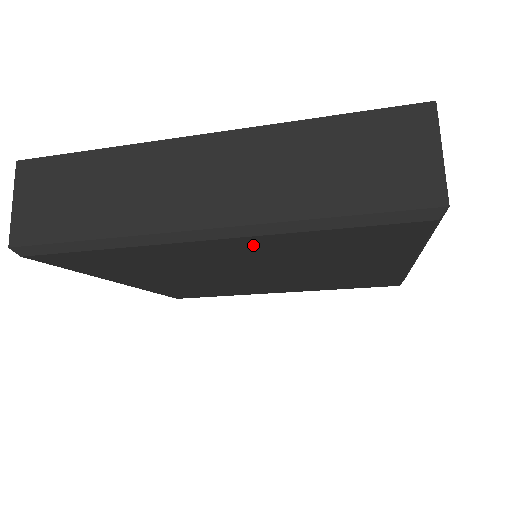
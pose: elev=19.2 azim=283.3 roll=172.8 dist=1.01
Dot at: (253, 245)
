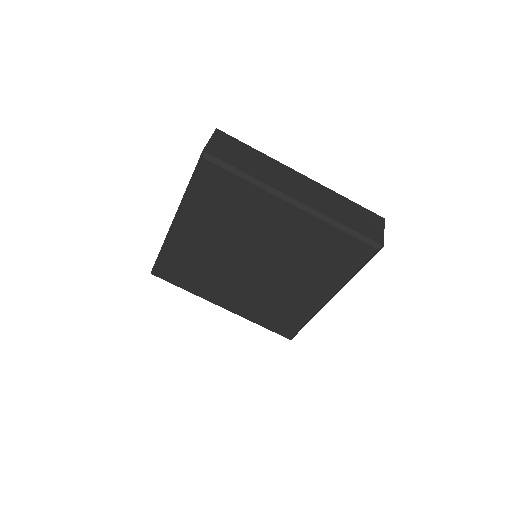
Dot at: (301, 224)
